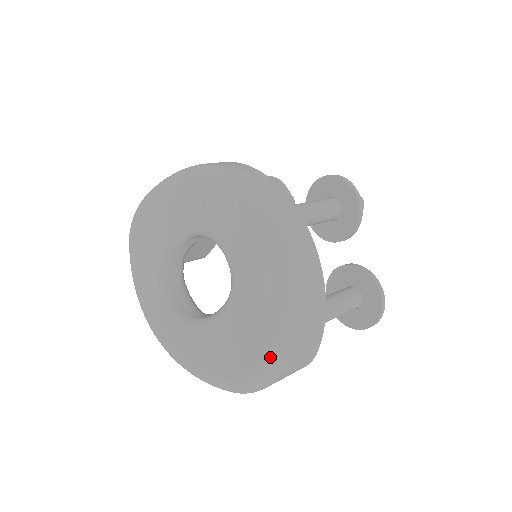
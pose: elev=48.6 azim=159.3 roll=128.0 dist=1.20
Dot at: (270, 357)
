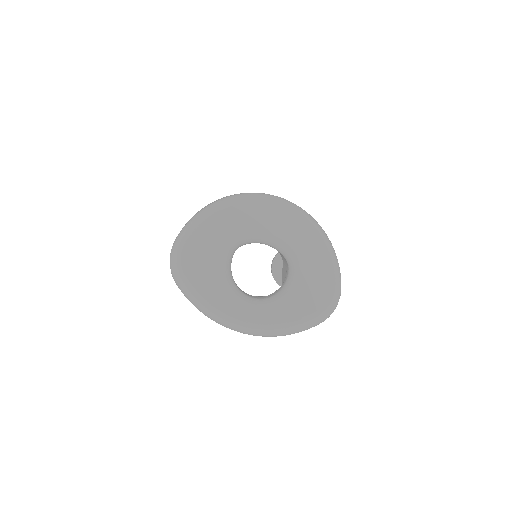
Dot at: (338, 280)
